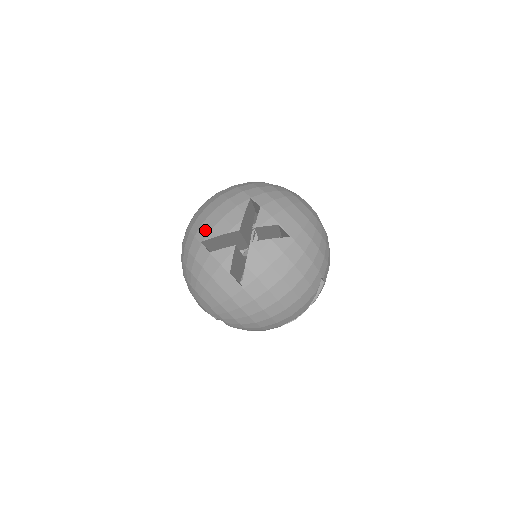
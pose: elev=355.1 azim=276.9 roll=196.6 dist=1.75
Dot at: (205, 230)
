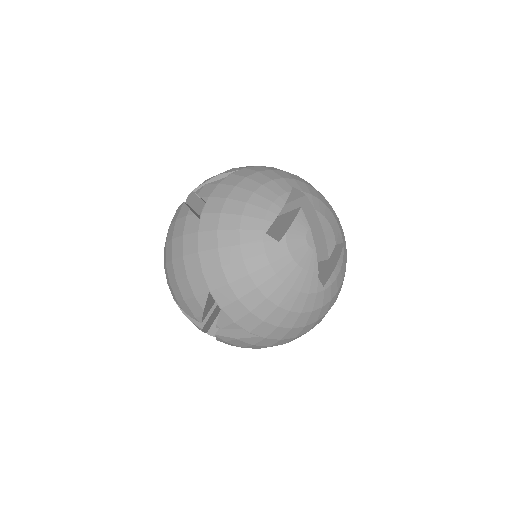
Dot at: (173, 294)
